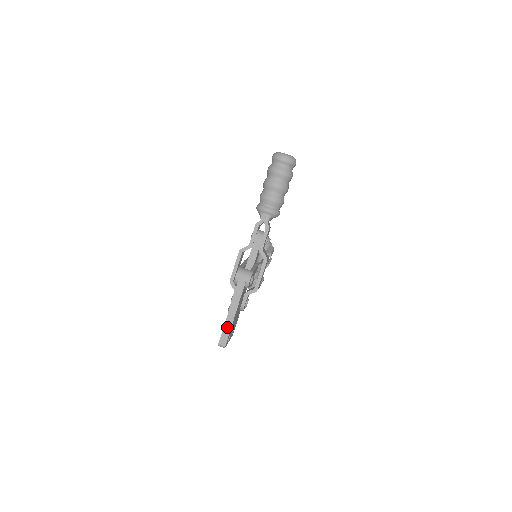
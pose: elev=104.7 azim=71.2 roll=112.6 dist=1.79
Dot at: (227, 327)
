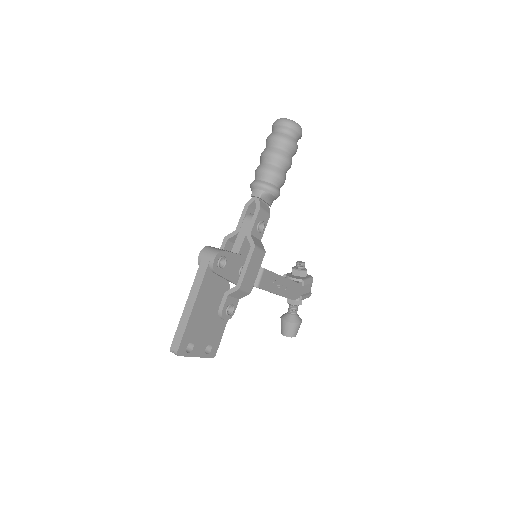
Dot at: (182, 324)
